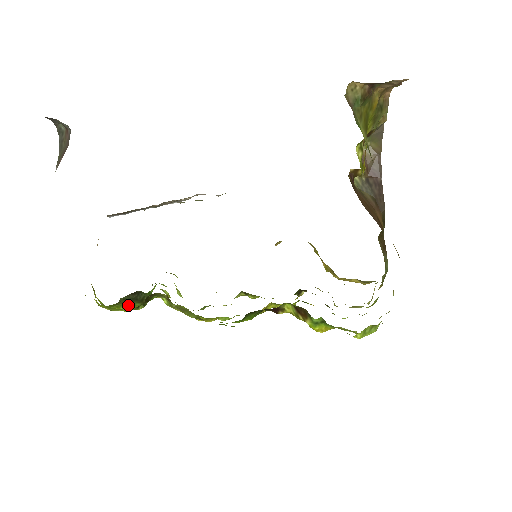
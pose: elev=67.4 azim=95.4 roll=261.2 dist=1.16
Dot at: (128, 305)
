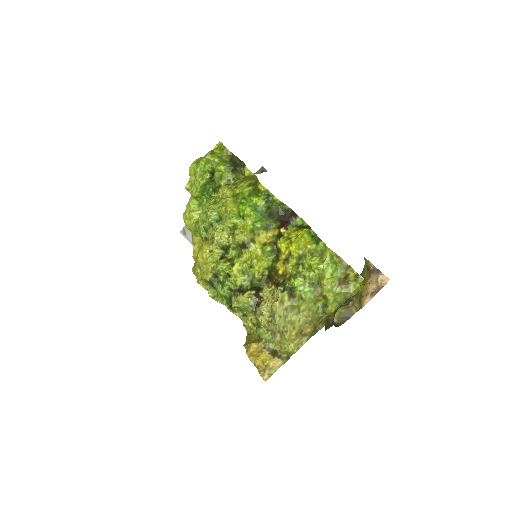
Dot at: (222, 162)
